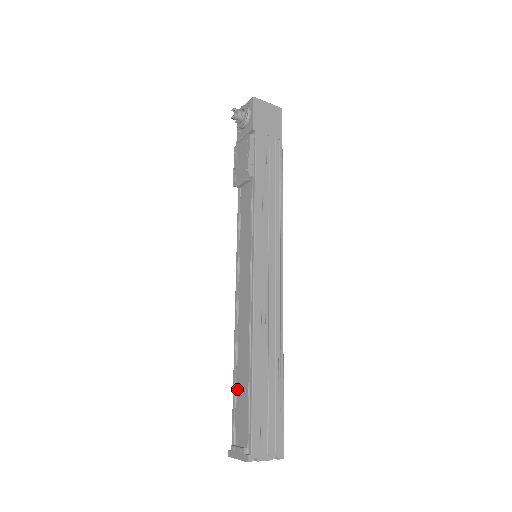
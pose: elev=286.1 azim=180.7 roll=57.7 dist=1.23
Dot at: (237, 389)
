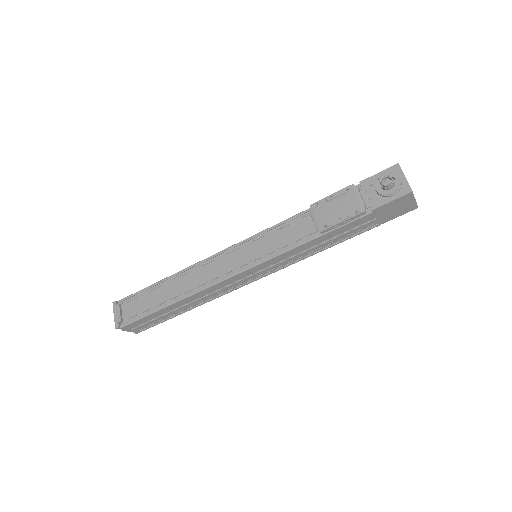
Dot at: (153, 291)
